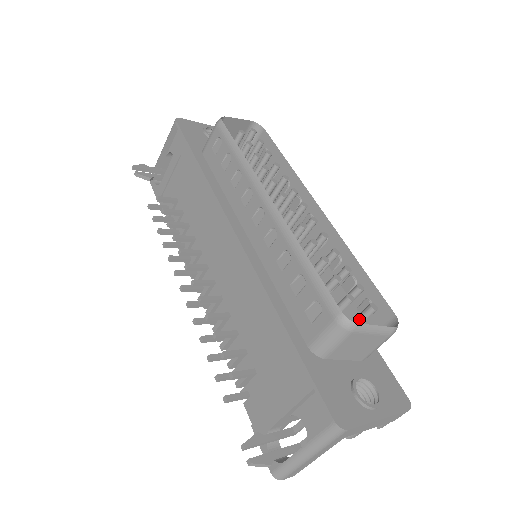
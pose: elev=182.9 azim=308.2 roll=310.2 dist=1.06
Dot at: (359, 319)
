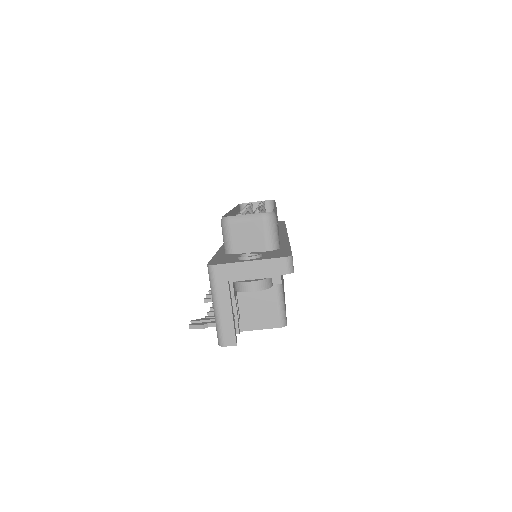
Dot at: occluded
